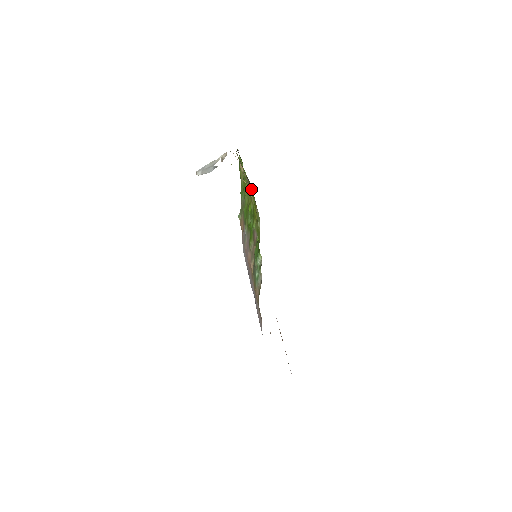
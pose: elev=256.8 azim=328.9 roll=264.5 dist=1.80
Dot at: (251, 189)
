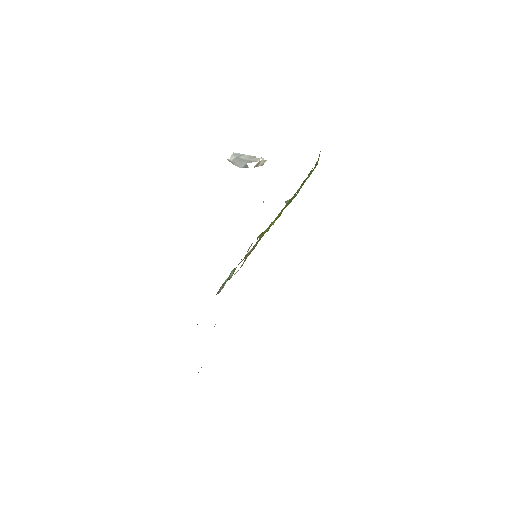
Dot at: occluded
